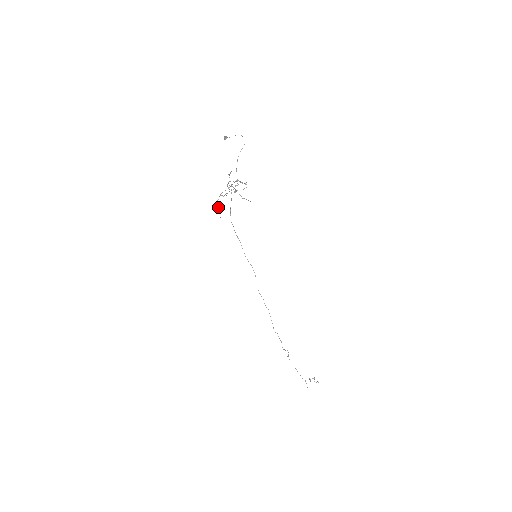
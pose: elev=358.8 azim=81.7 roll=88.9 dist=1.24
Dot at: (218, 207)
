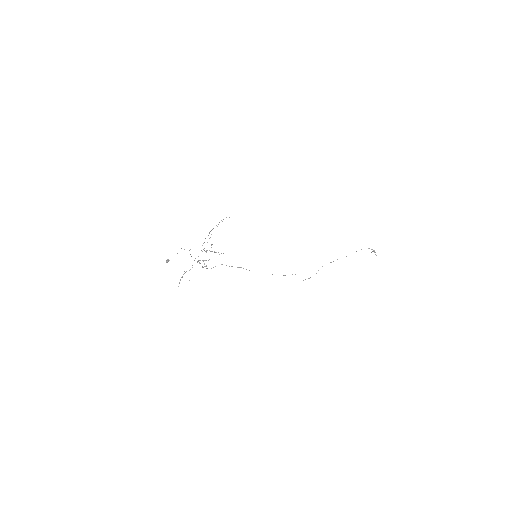
Dot at: (218, 224)
